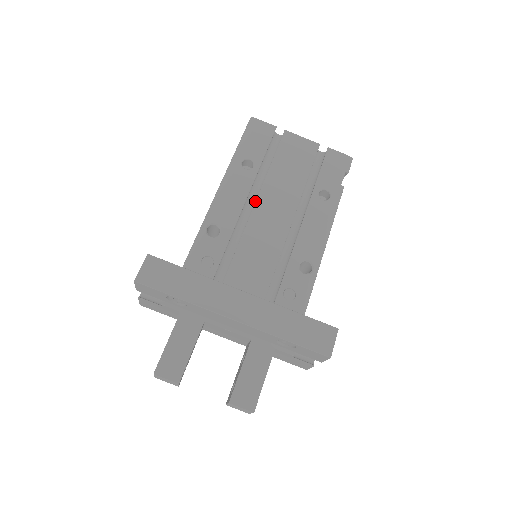
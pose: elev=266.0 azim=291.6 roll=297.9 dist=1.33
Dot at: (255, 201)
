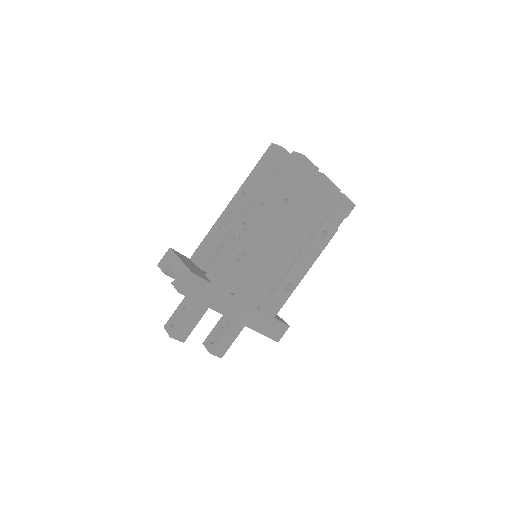
Dot at: (276, 230)
